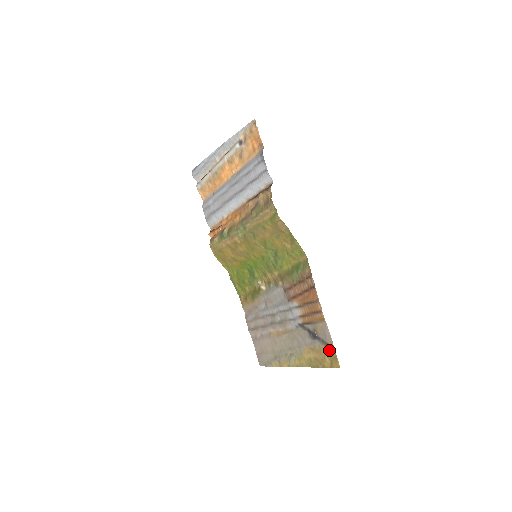
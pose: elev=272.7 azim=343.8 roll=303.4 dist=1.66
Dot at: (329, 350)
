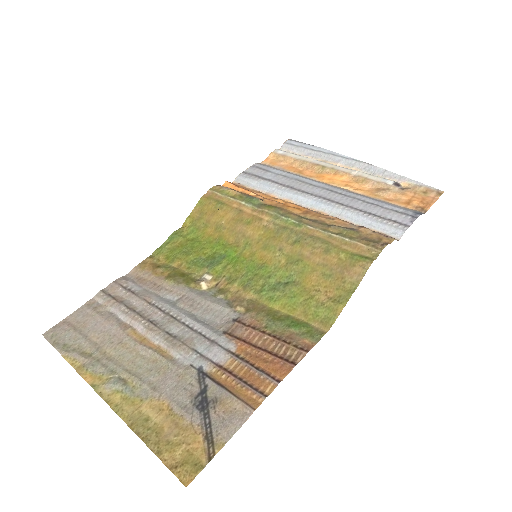
Dot at: (203, 446)
